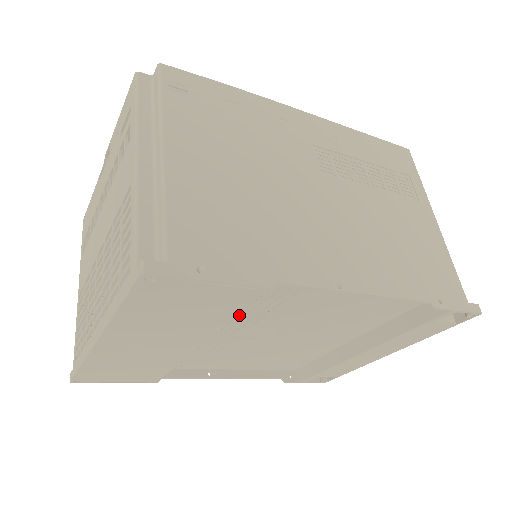
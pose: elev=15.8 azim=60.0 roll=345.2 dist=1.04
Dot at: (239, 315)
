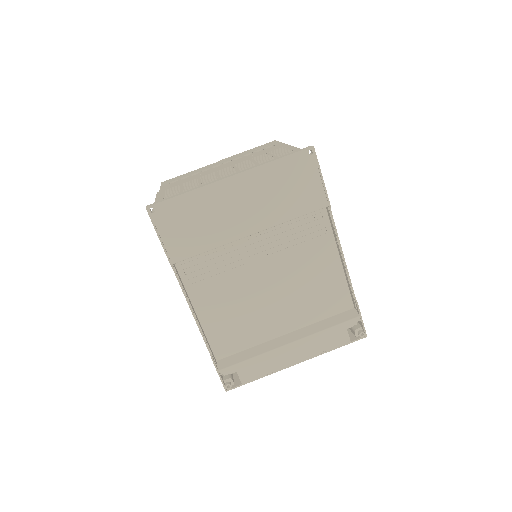
Dot at: (278, 235)
